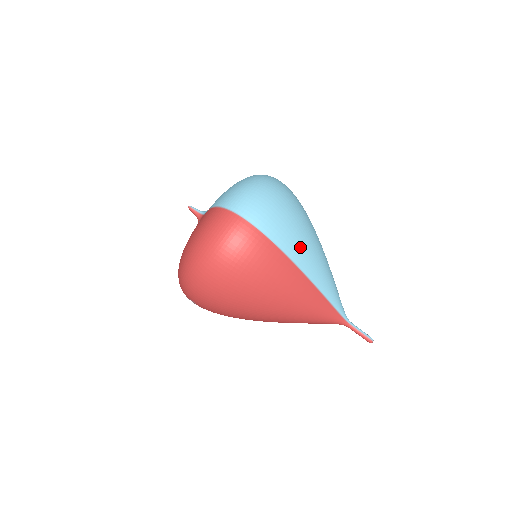
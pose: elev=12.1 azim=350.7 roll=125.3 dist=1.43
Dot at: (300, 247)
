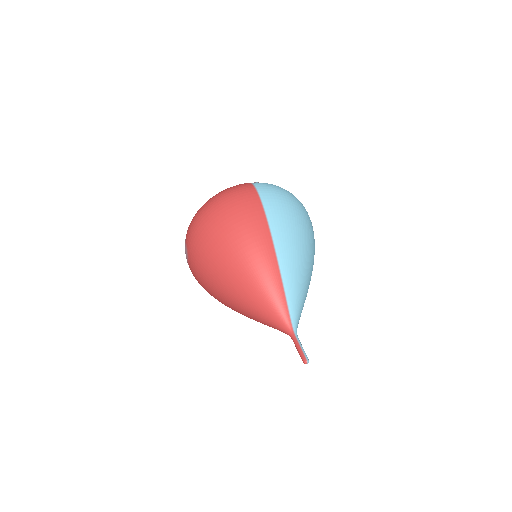
Dot at: (284, 229)
